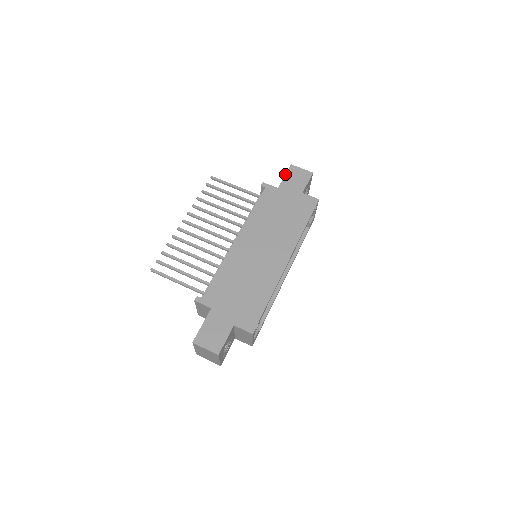
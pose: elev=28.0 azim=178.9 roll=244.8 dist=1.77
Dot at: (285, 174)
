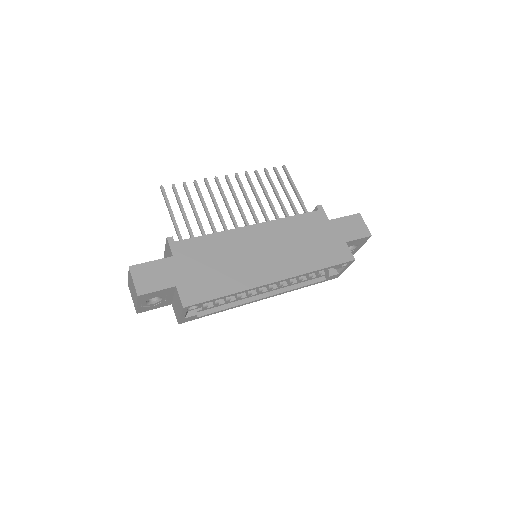
Dot at: occluded
